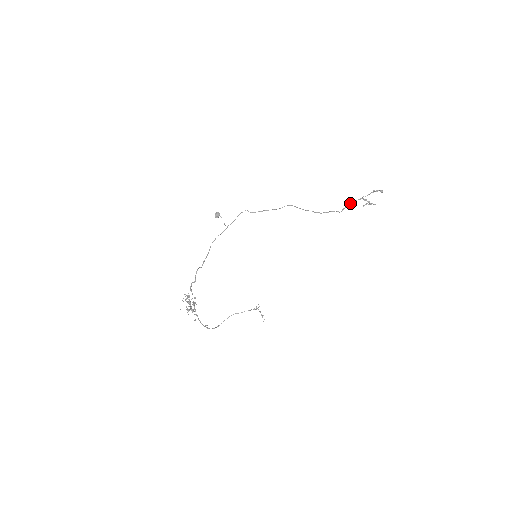
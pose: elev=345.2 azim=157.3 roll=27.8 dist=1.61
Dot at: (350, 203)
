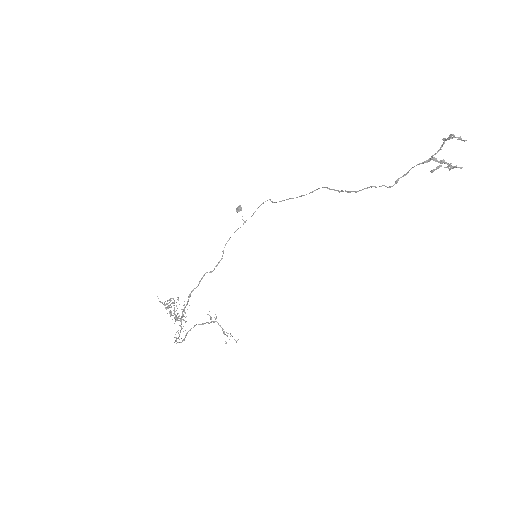
Dot at: occluded
